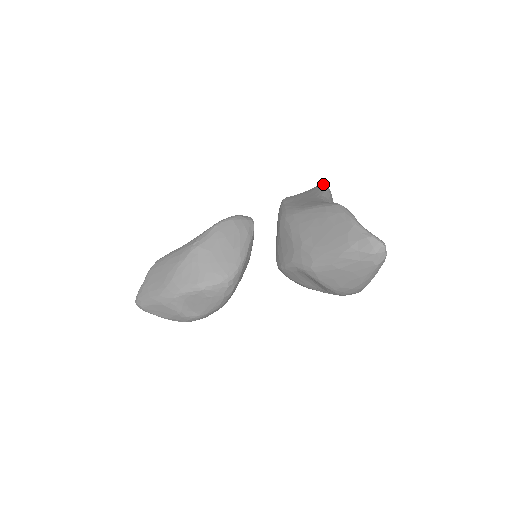
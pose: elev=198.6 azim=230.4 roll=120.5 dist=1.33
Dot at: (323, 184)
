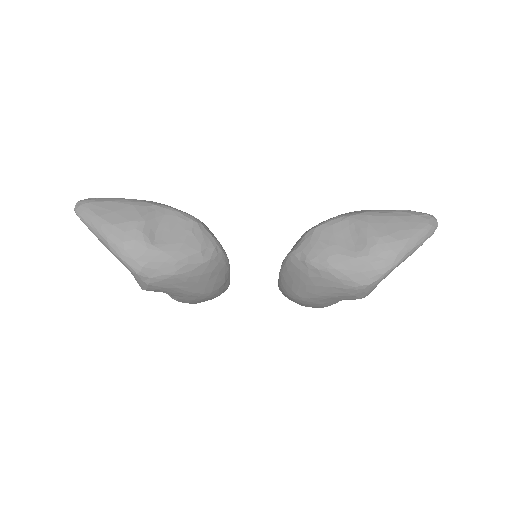
Dot at: occluded
